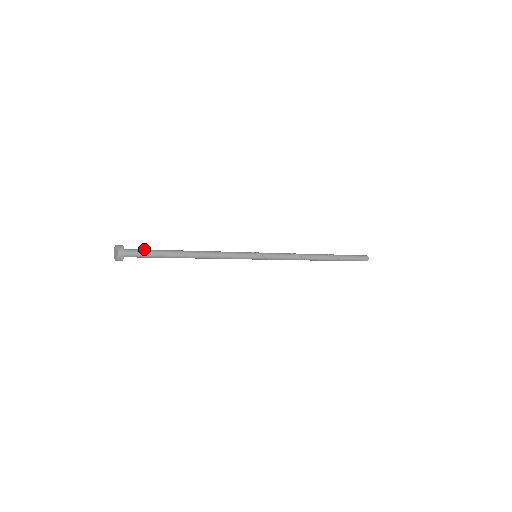
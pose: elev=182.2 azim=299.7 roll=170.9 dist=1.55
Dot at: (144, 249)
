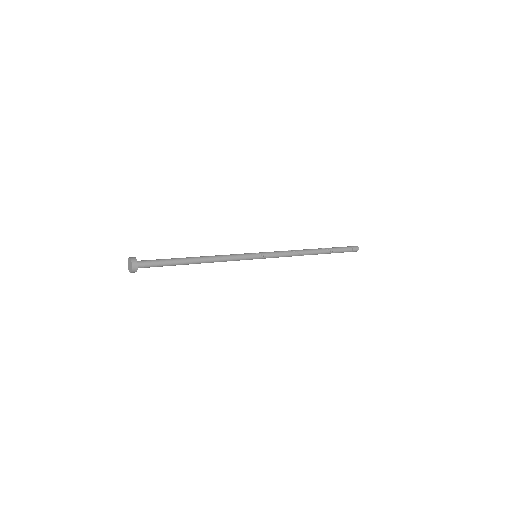
Dot at: occluded
